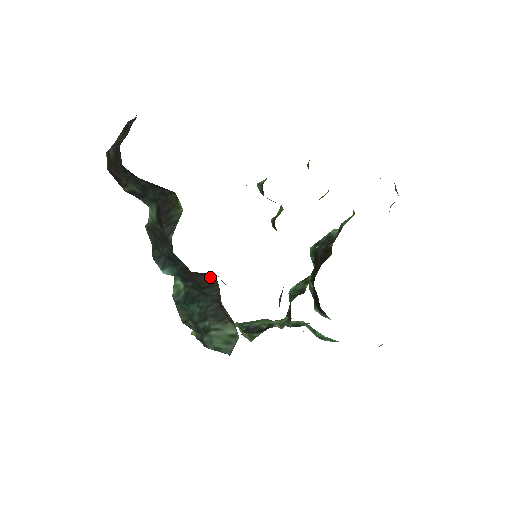
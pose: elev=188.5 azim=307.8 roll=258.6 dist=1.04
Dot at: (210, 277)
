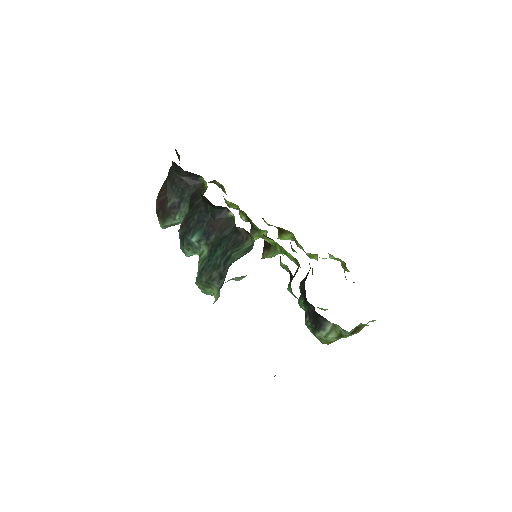
Dot at: (228, 219)
